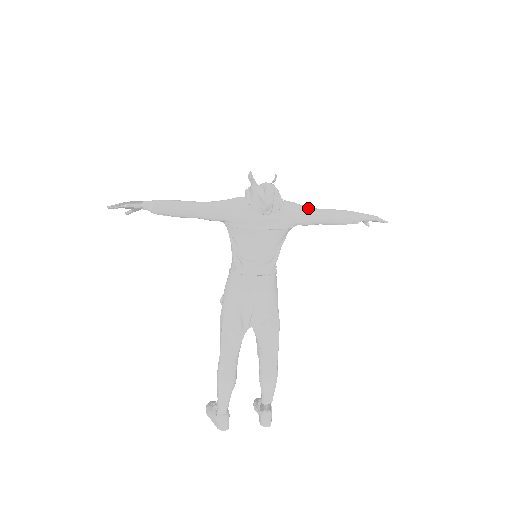
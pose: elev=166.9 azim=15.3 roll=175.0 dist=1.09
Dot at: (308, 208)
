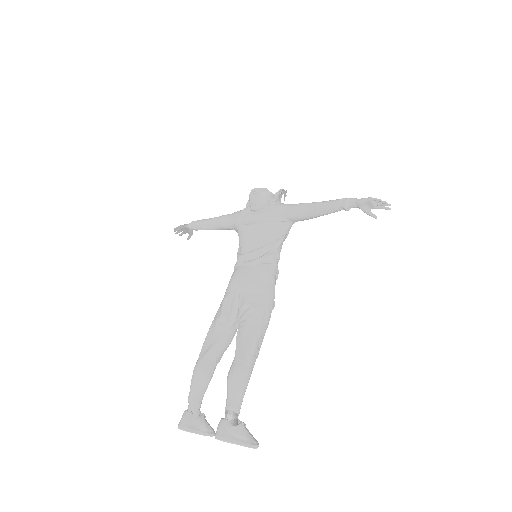
Dot at: (298, 204)
